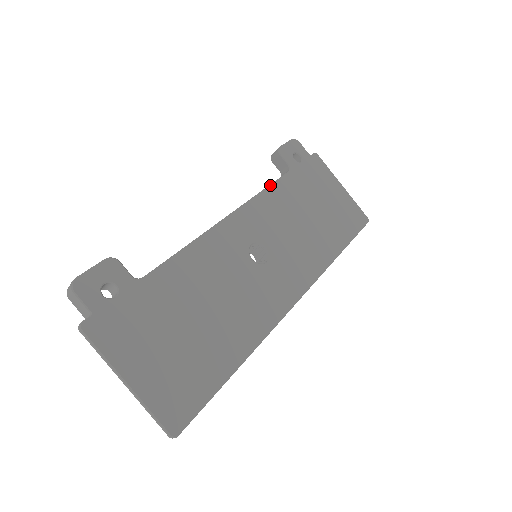
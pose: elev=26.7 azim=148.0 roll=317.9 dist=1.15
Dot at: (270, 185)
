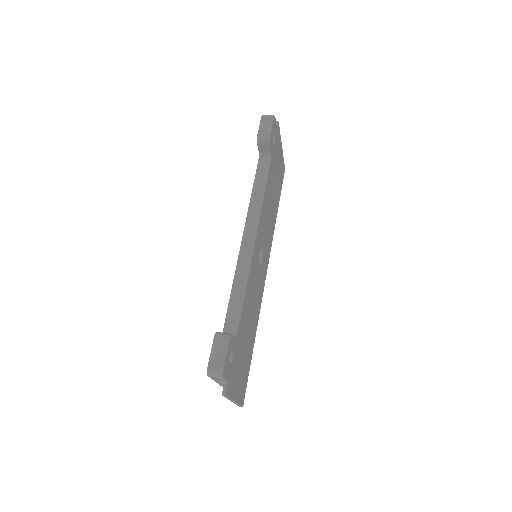
Dot at: (266, 186)
